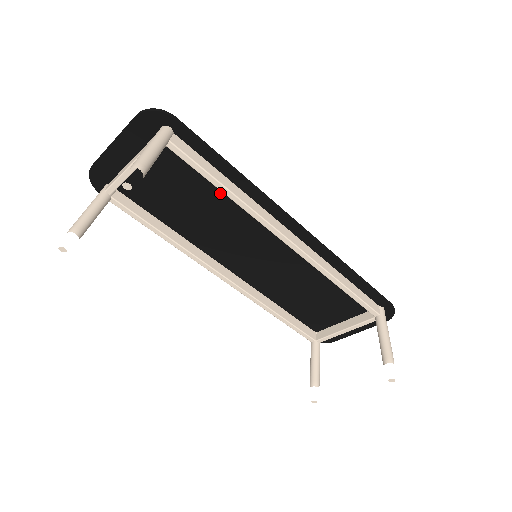
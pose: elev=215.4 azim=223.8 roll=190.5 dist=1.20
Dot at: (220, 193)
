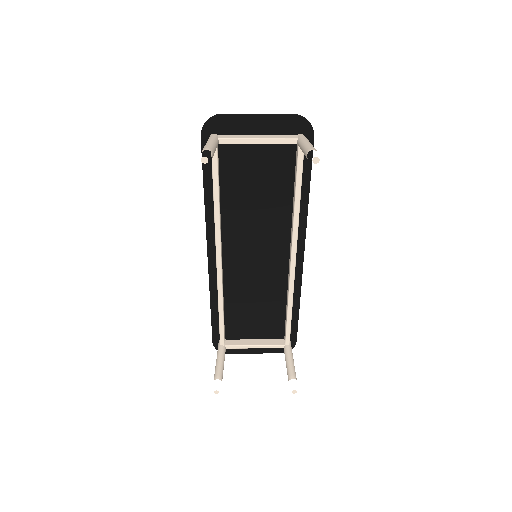
Dot at: (284, 199)
